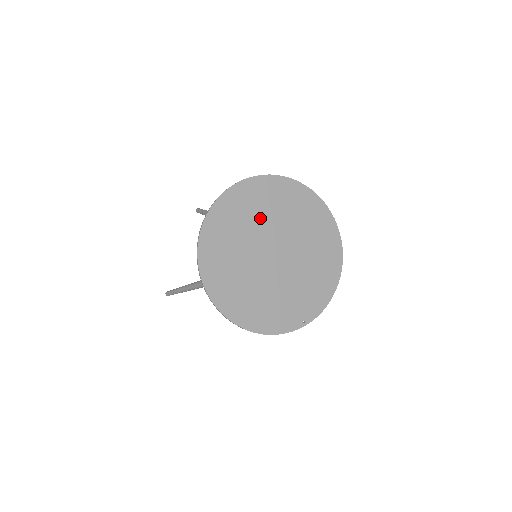
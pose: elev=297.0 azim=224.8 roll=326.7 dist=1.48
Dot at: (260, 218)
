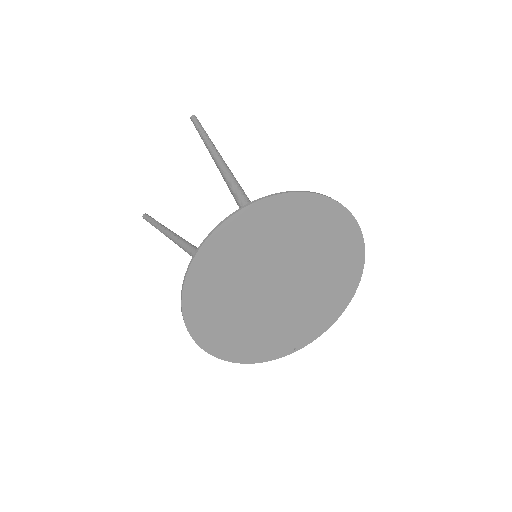
Dot at: (271, 247)
